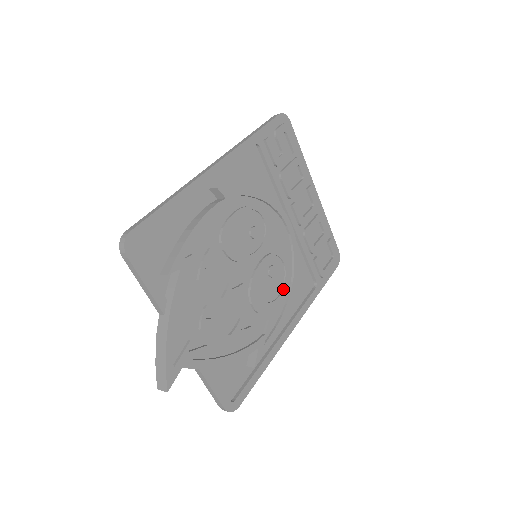
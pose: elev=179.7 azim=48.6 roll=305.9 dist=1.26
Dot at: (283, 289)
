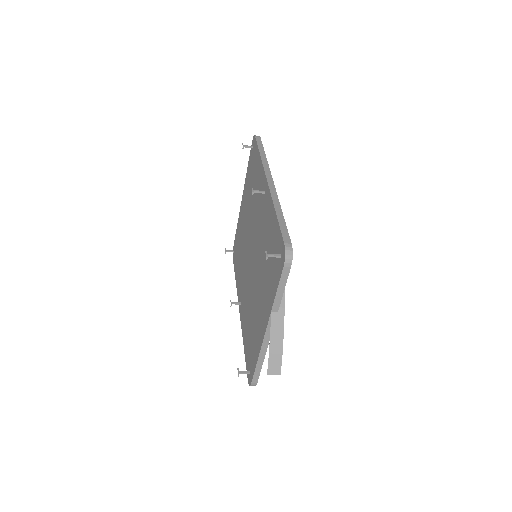
Dot at: occluded
